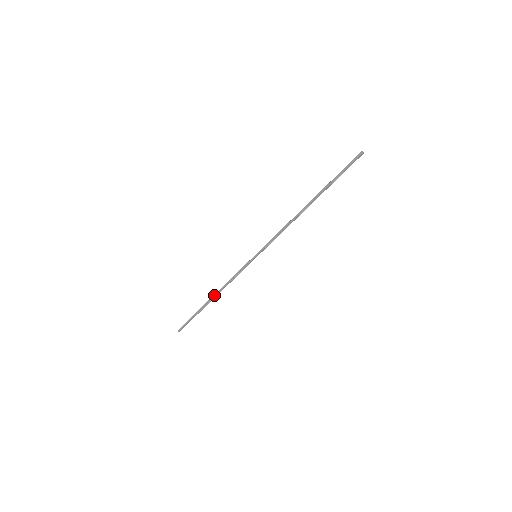
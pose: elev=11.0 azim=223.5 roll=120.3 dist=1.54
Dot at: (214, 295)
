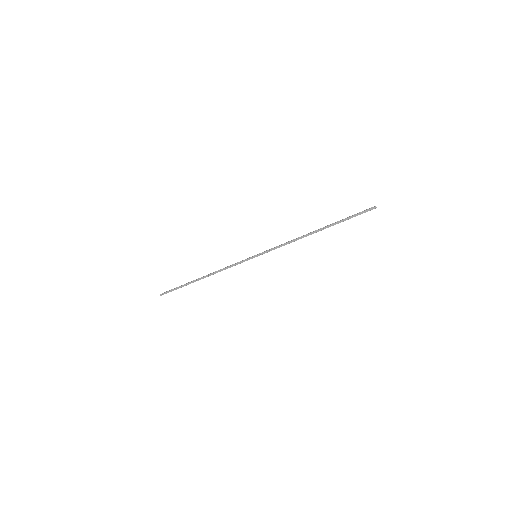
Dot at: (206, 276)
